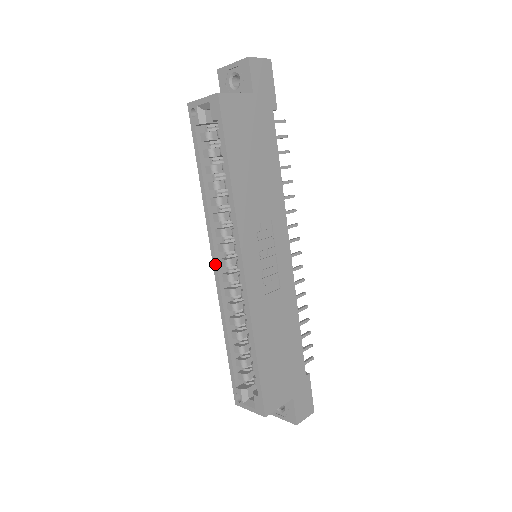
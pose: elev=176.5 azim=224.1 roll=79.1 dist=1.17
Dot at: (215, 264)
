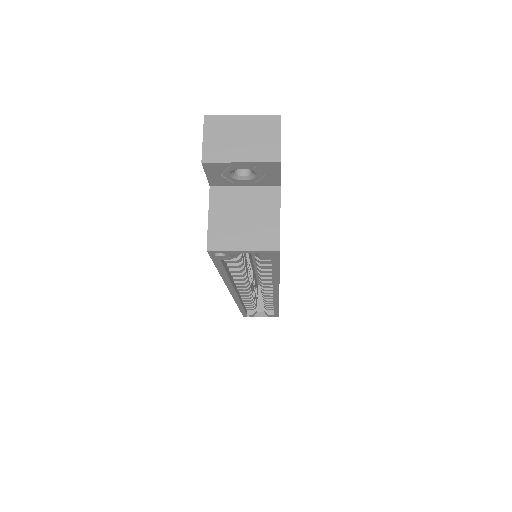
Dot at: (236, 296)
